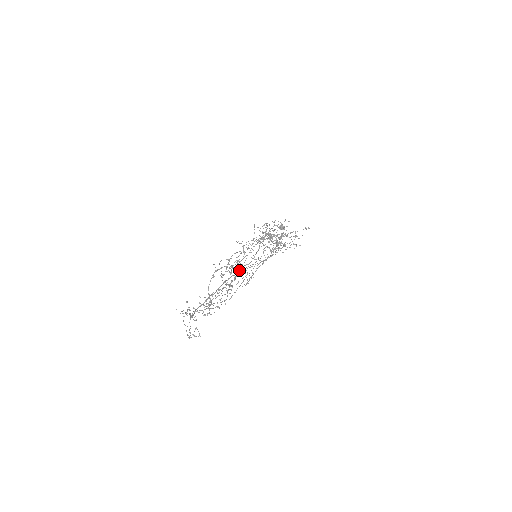
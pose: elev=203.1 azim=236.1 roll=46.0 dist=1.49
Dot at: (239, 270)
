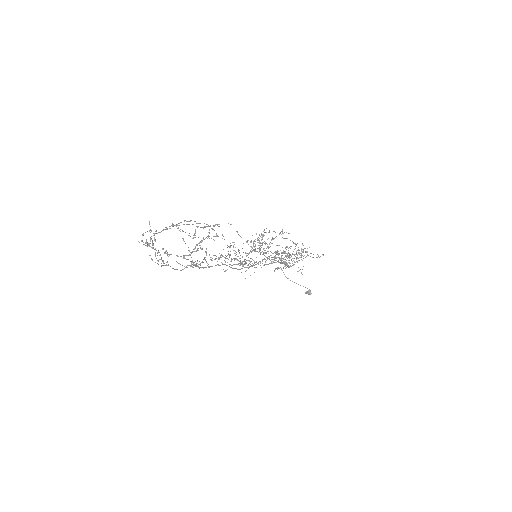
Dot at: (228, 246)
